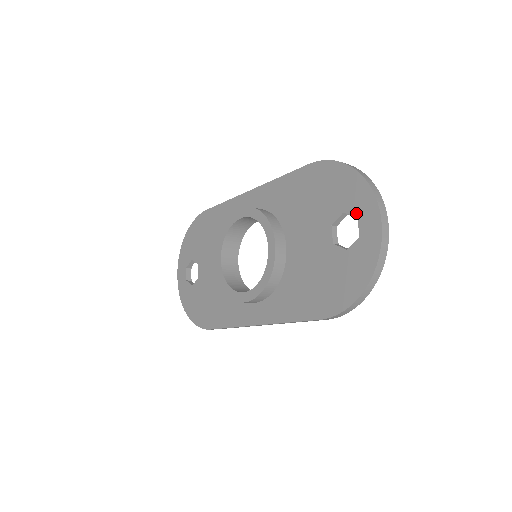
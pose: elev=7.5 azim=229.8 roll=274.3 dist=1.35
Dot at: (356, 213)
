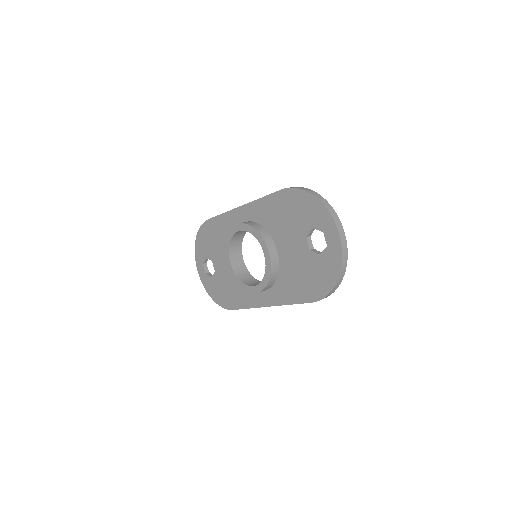
Dot at: (322, 229)
